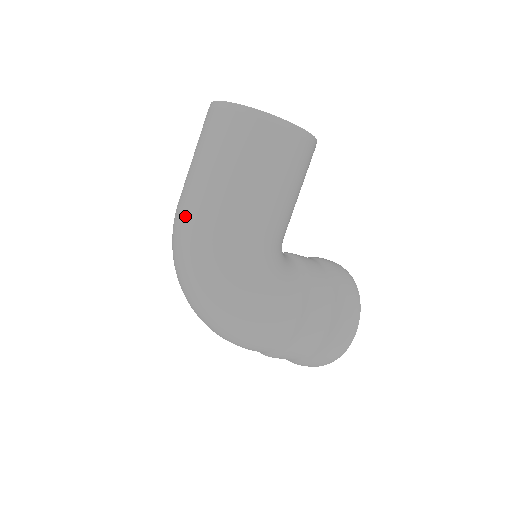
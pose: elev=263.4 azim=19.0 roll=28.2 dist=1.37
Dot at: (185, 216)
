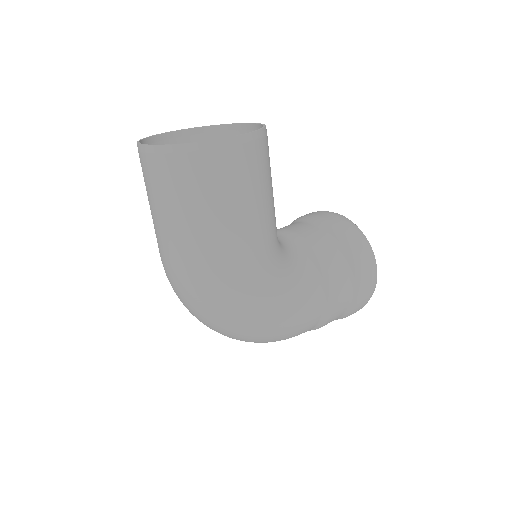
Dot at: (178, 273)
